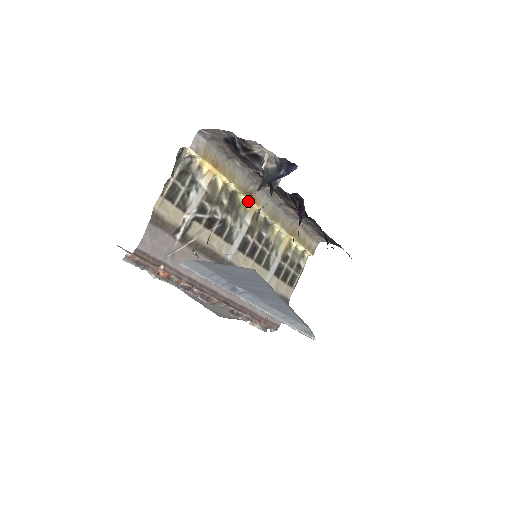
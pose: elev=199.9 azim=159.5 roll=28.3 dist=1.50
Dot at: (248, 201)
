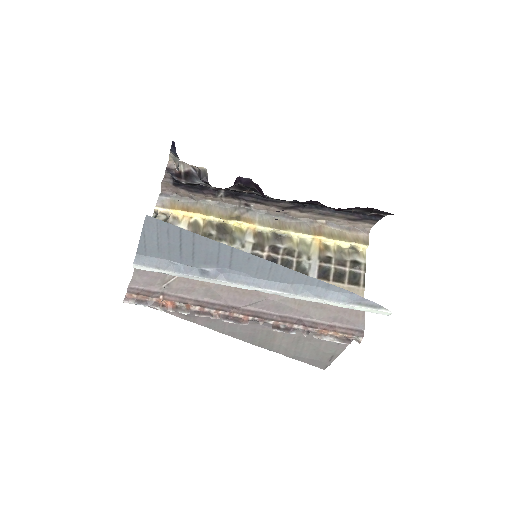
Dot at: occluded
